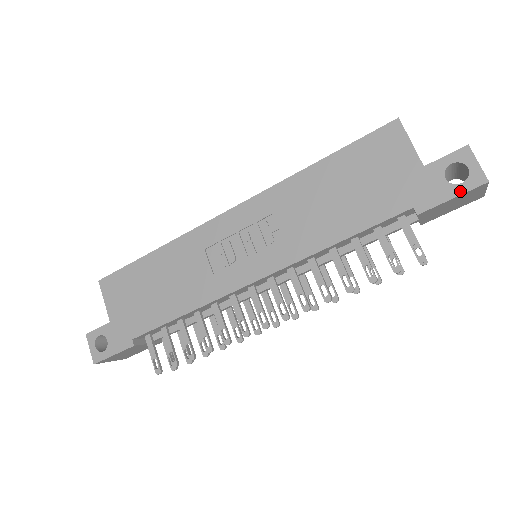
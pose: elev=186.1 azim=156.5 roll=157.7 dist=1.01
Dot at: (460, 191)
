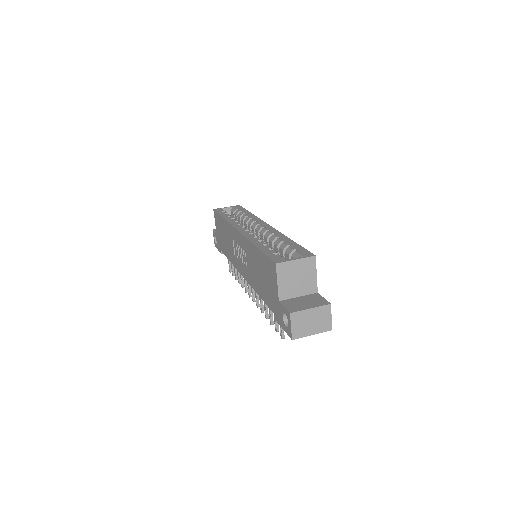
Dot at: (285, 330)
